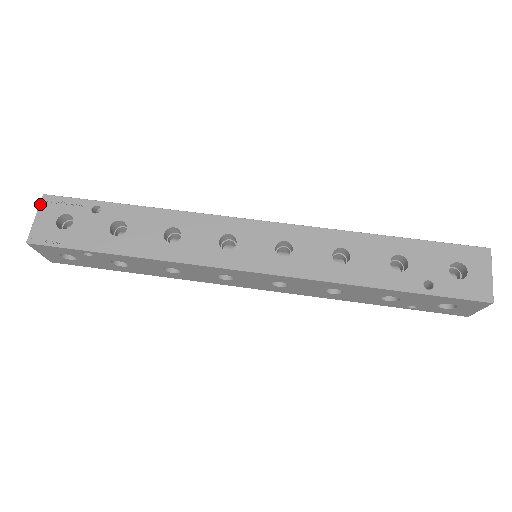
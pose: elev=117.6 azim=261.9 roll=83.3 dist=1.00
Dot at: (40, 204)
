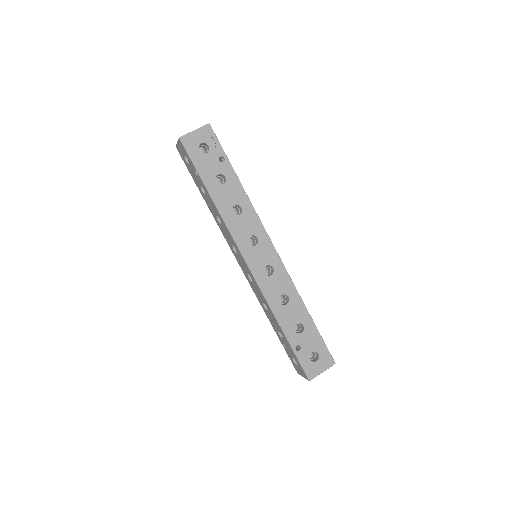
Dot at: (203, 126)
